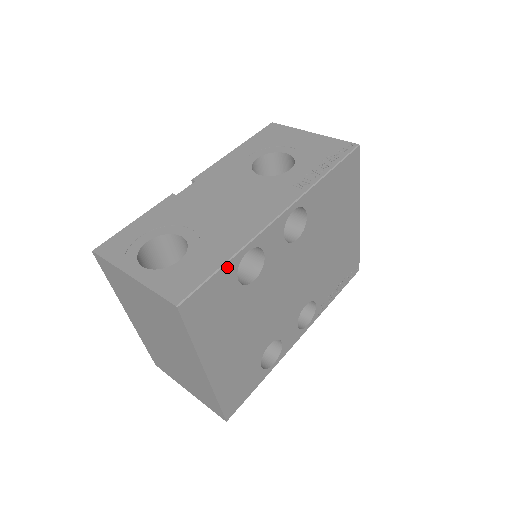
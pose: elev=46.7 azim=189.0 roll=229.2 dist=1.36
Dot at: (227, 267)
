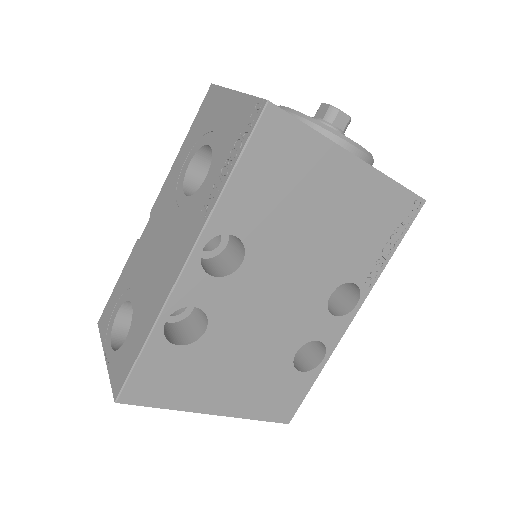
Dot at: (149, 347)
